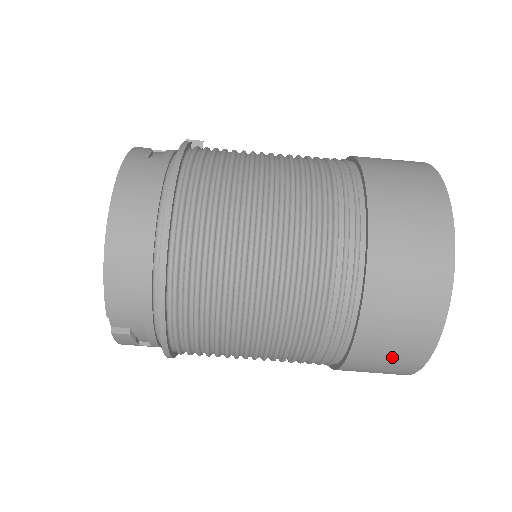
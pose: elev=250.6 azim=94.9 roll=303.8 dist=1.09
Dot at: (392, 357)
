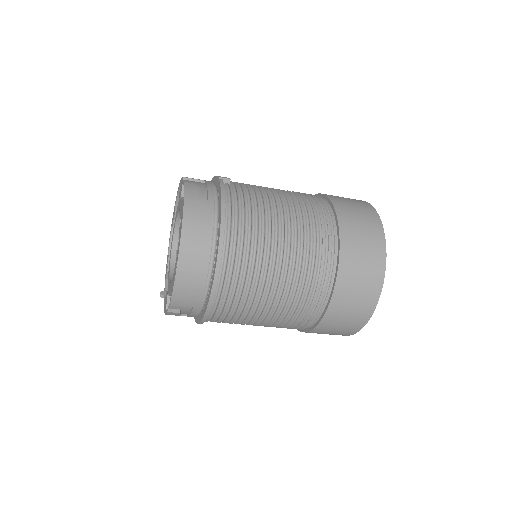
Dot at: (338, 330)
